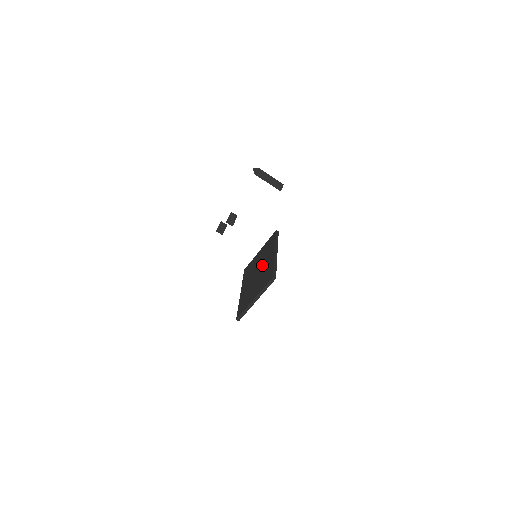
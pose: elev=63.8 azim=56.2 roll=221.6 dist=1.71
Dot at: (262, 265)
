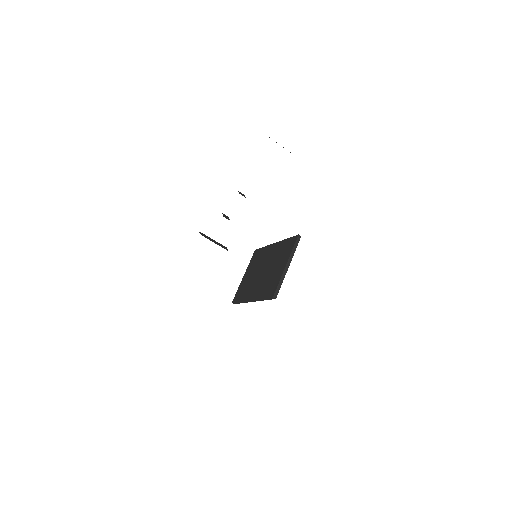
Dot at: (265, 262)
